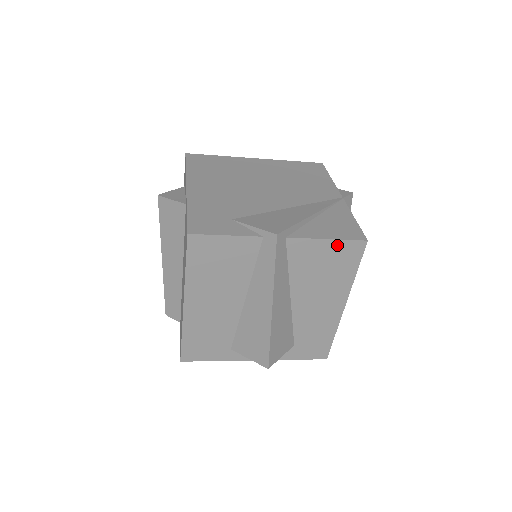
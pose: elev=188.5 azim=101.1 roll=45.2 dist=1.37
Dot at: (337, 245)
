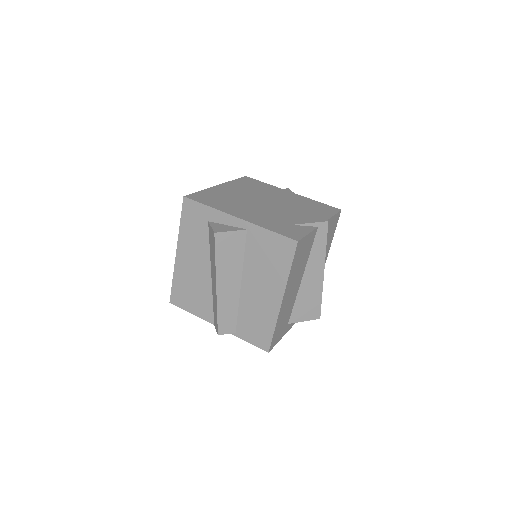
Dot at: (334, 218)
